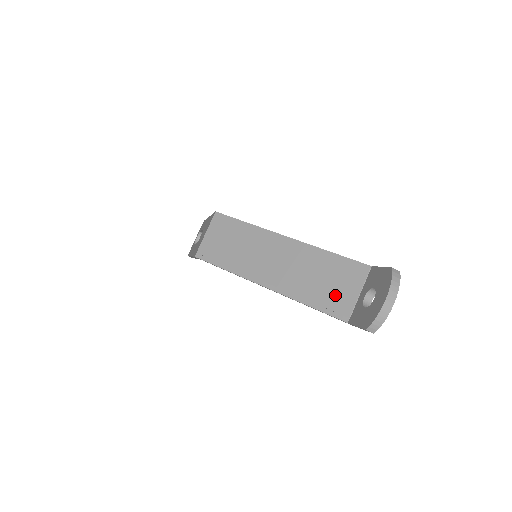
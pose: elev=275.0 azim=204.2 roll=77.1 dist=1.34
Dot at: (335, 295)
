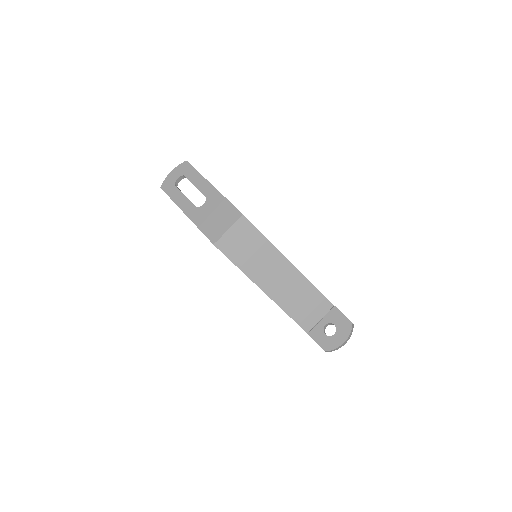
Dot at: (307, 315)
